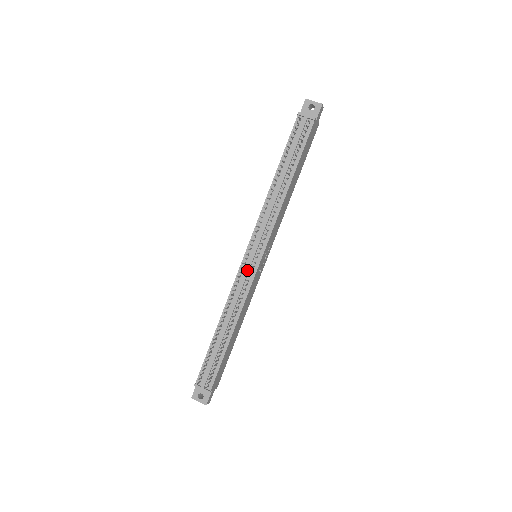
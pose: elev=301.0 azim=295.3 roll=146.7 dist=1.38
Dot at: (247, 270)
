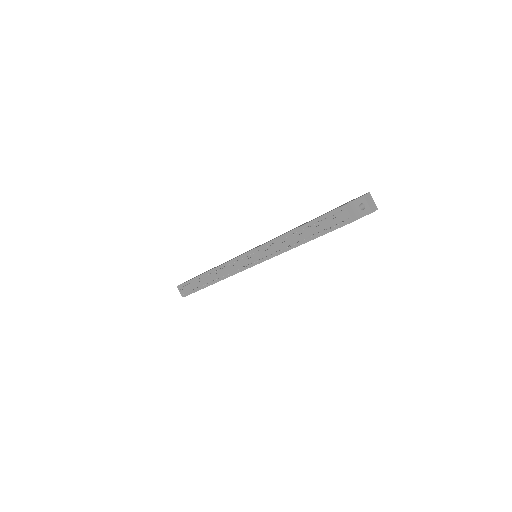
Dot at: (240, 264)
